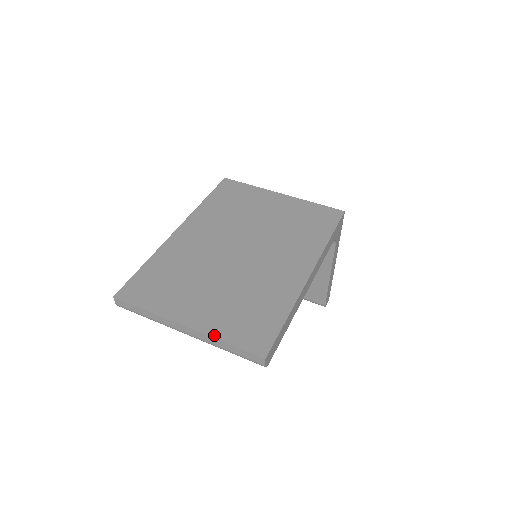
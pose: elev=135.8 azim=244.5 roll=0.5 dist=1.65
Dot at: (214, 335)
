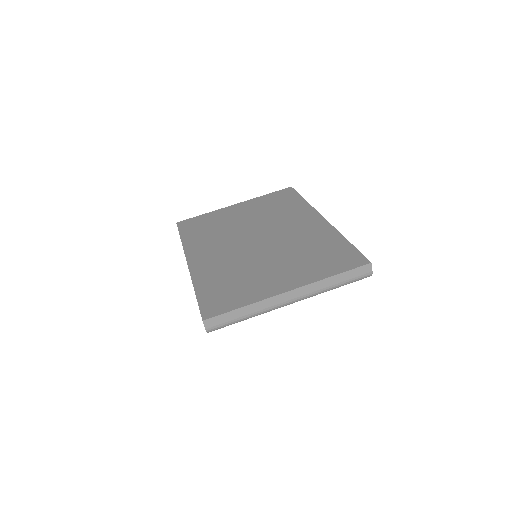
Dot at: (318, 279)
